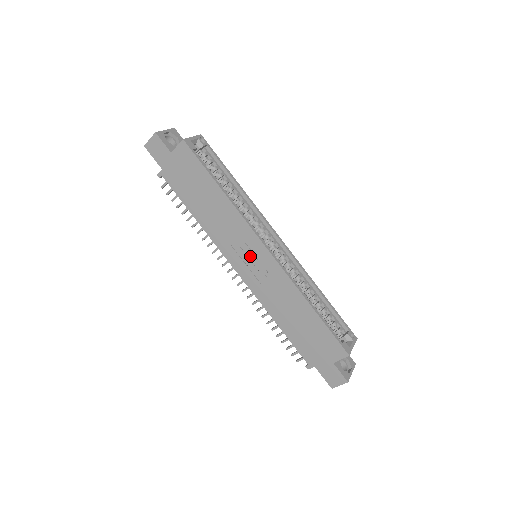
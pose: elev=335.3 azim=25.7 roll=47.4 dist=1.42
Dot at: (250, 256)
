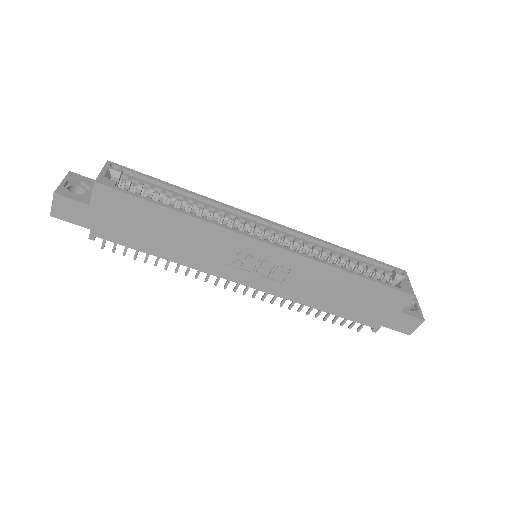
Dot at: (253, 262)
